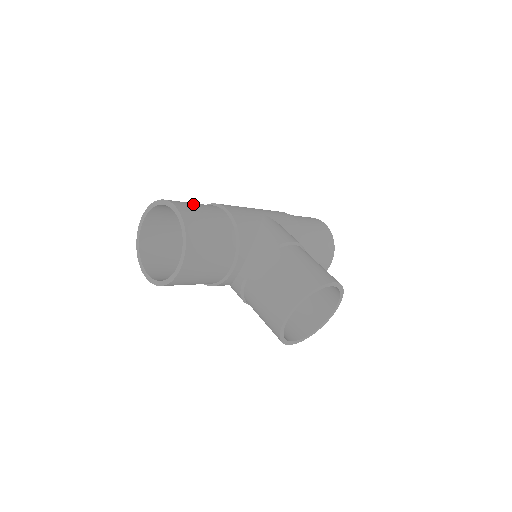
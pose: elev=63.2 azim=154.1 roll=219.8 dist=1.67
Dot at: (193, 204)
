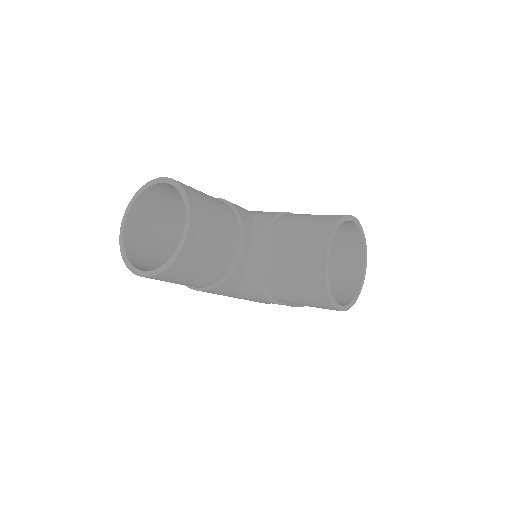
Dot at: occluded
